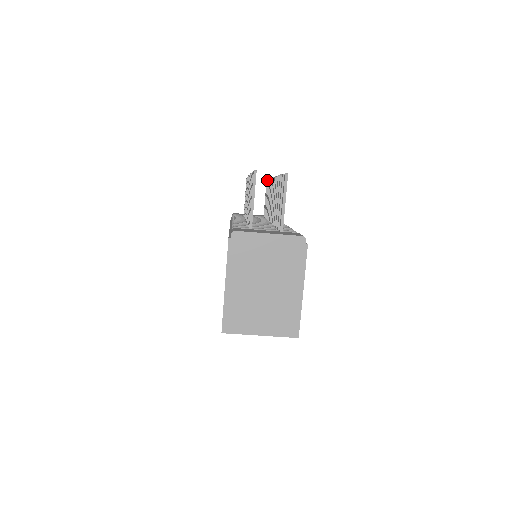
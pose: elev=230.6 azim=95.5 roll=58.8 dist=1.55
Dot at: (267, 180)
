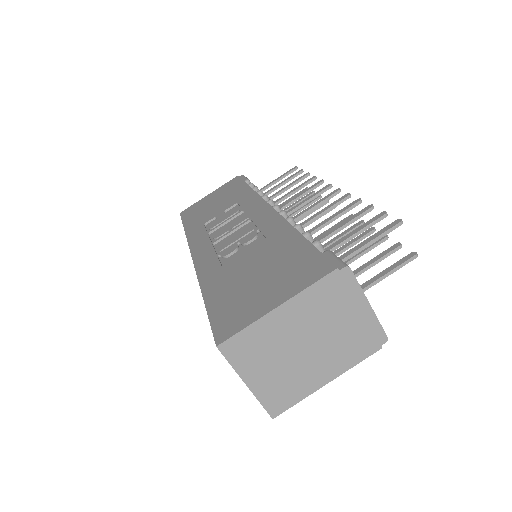
Dot at: occluded
